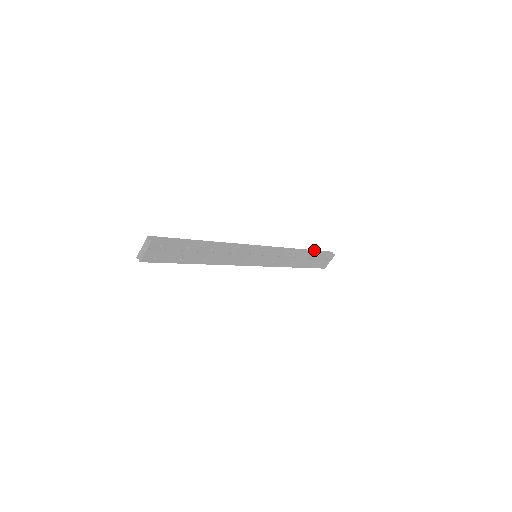
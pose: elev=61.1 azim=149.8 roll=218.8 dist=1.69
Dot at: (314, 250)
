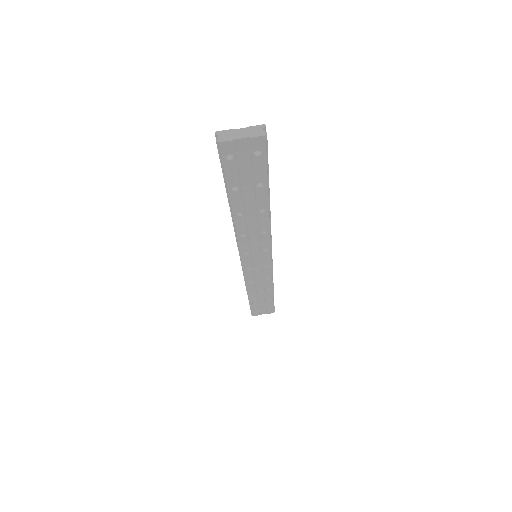
Dot at: occluded
